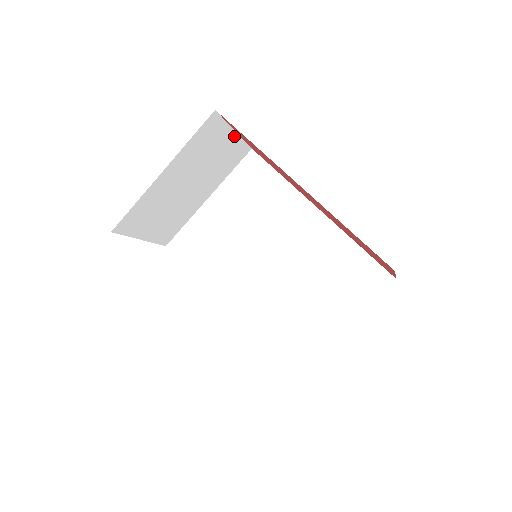
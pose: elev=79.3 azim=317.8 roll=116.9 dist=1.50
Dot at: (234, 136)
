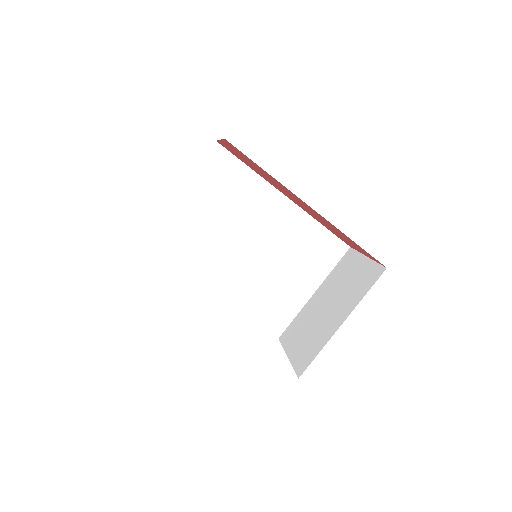
Dot at: occluded
